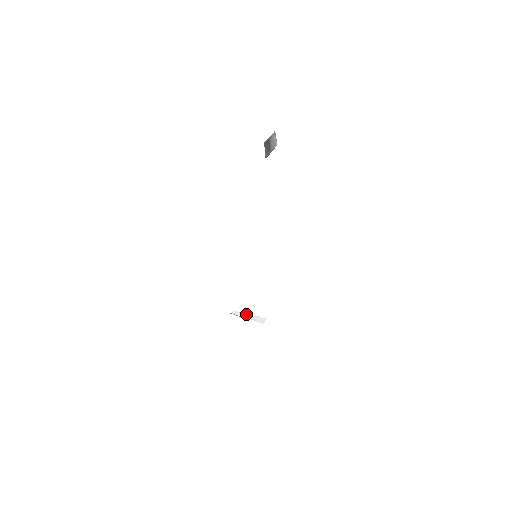
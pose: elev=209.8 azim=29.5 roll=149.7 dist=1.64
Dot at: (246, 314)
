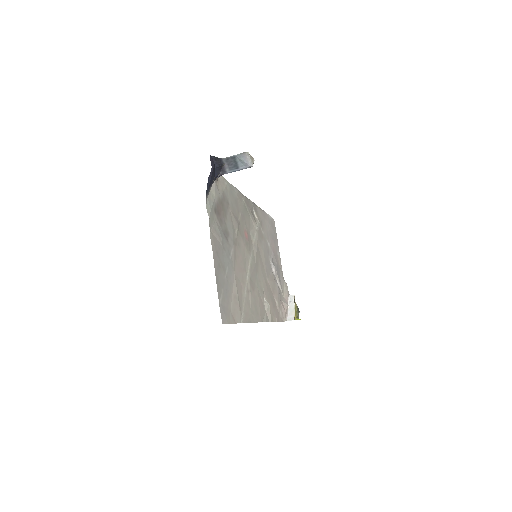
Dot at: (293, 304)
